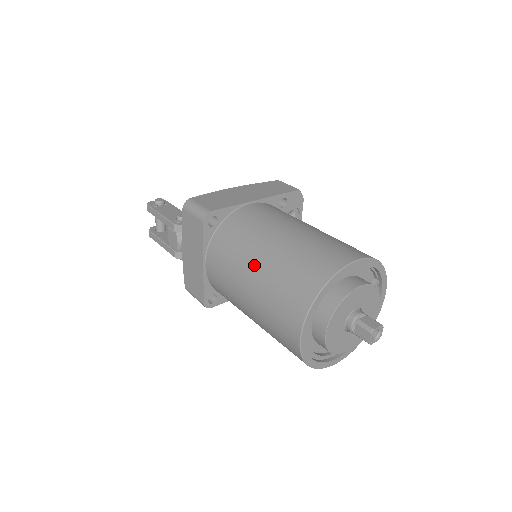
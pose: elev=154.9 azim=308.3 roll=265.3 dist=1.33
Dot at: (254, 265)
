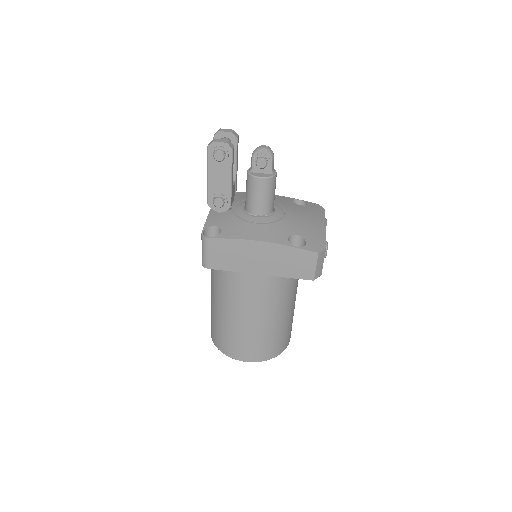
Dot at: (214, 301)
